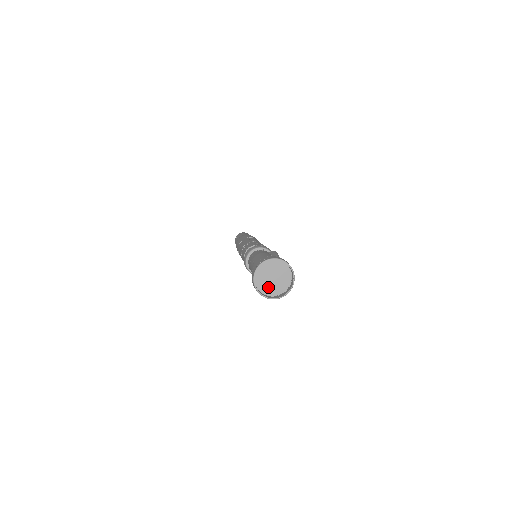
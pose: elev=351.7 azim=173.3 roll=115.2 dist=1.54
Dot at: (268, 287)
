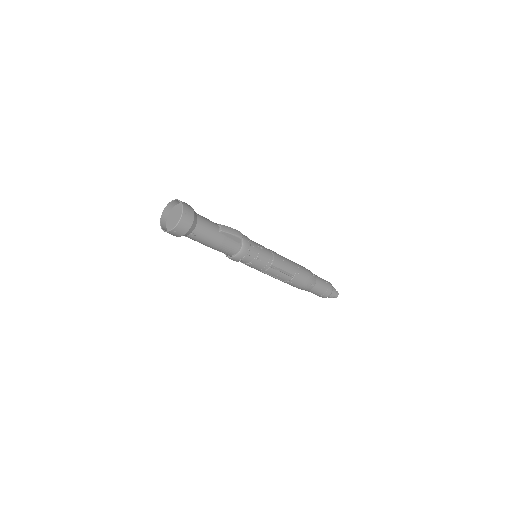
Dot at: (173, 226)
